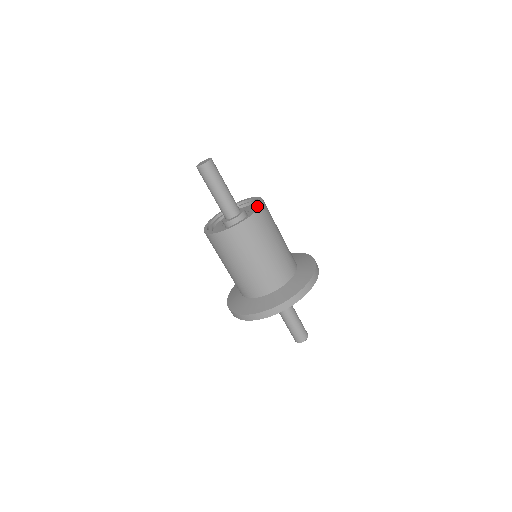
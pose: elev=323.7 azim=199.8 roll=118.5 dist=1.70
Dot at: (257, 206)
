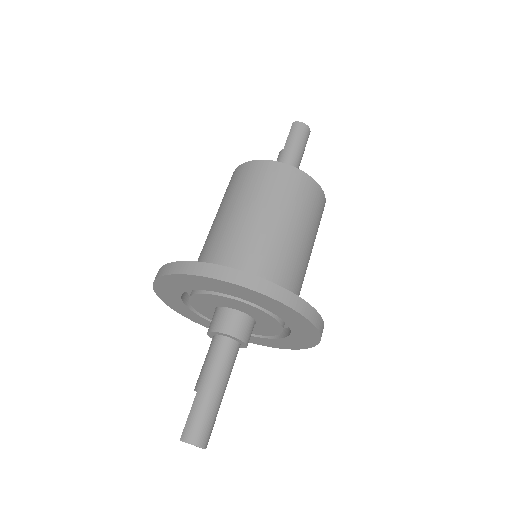
Dot at: occluded
